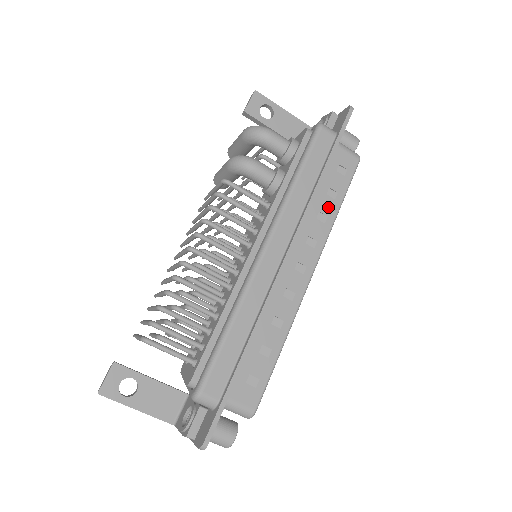
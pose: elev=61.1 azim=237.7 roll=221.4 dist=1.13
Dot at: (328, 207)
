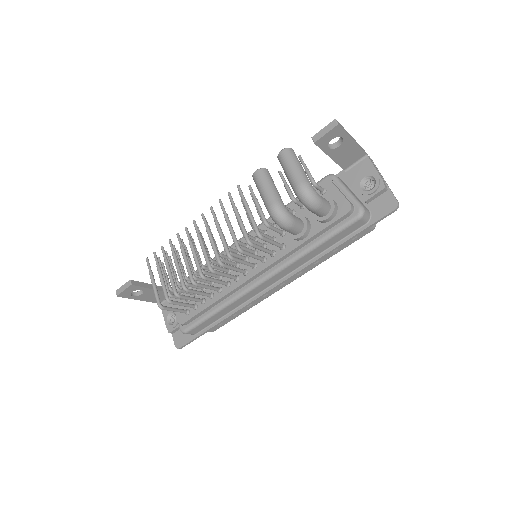
Dot at: (324, 257)
